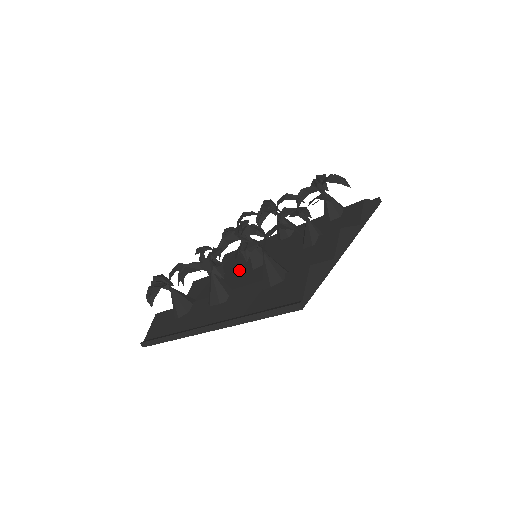
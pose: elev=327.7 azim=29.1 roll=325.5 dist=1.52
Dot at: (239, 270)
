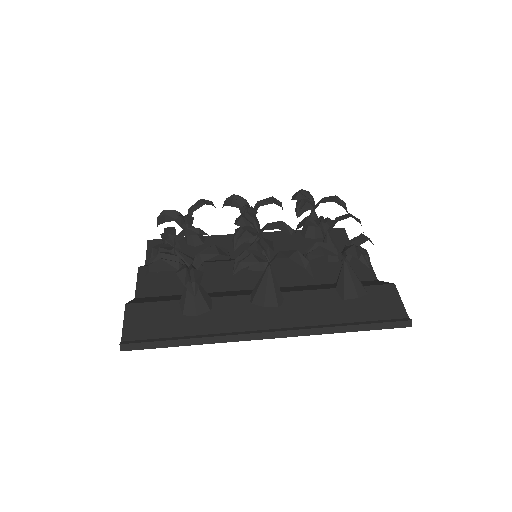
Dot at: (232, 267)
